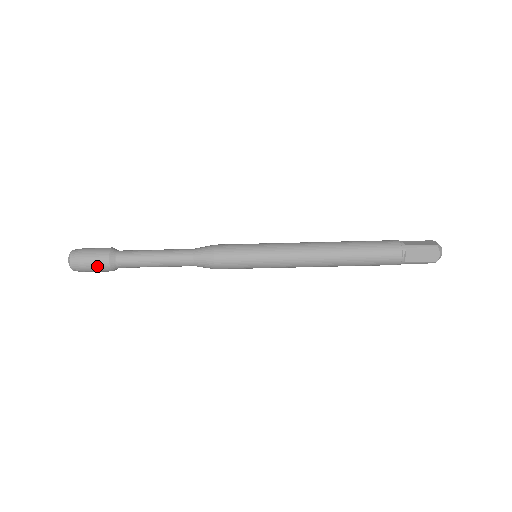
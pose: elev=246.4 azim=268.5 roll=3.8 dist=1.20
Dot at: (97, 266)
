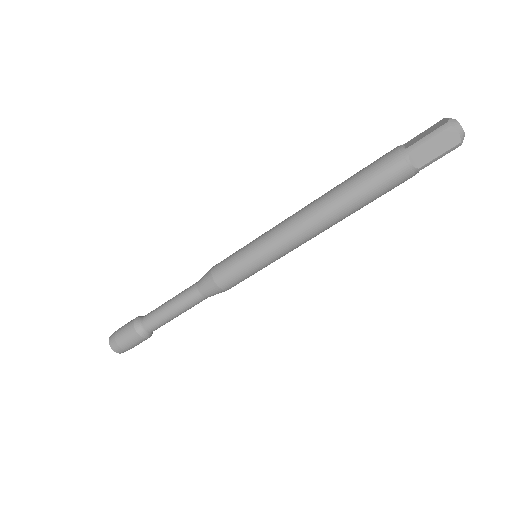
Dot at: (132, 341)
